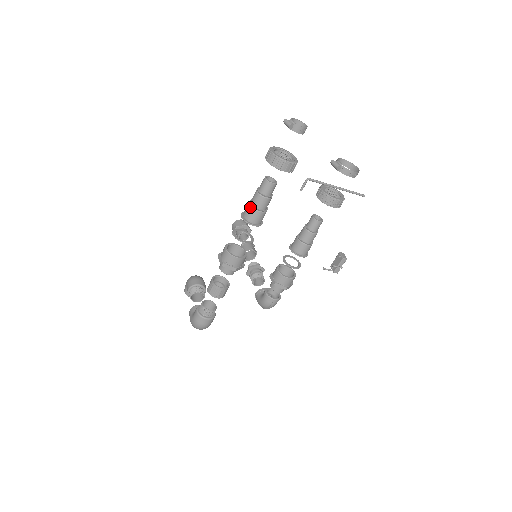
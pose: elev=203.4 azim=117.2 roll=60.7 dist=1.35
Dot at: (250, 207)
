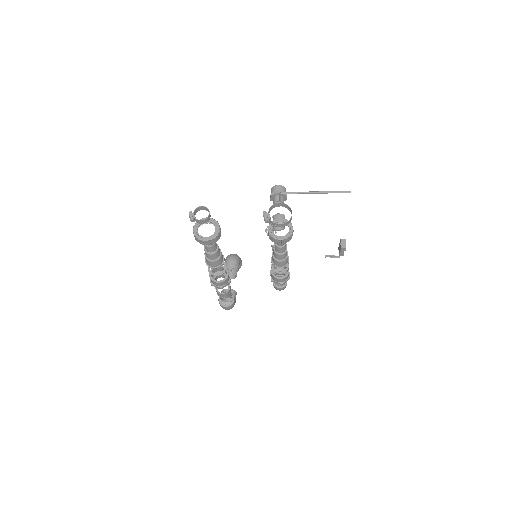
Dot at: (205, 257)
